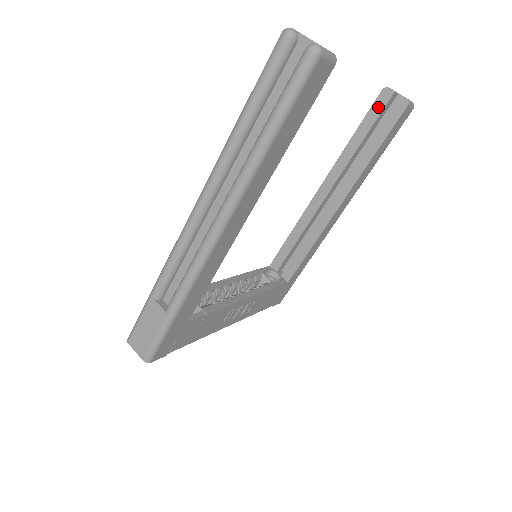
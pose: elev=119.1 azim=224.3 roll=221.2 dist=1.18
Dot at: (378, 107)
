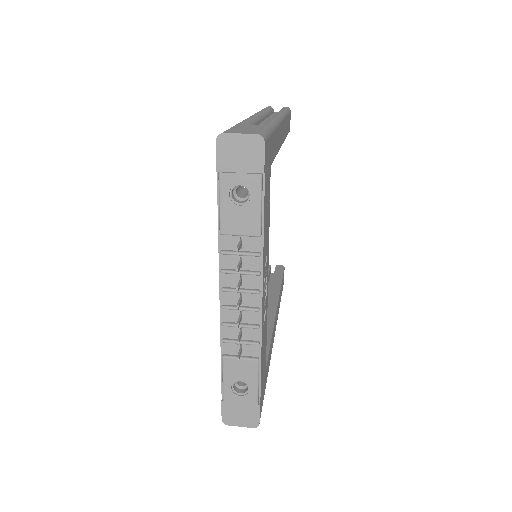
Dot at: occluded
